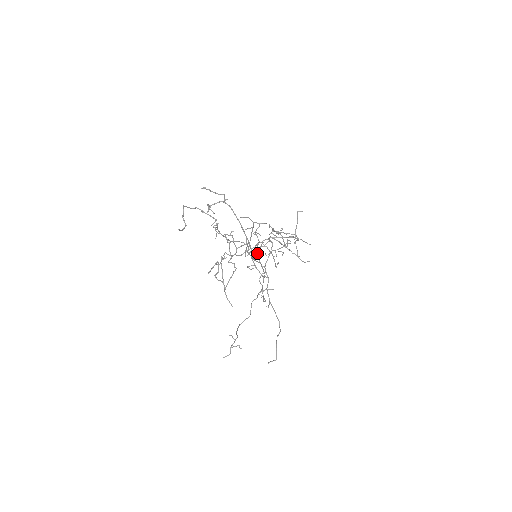
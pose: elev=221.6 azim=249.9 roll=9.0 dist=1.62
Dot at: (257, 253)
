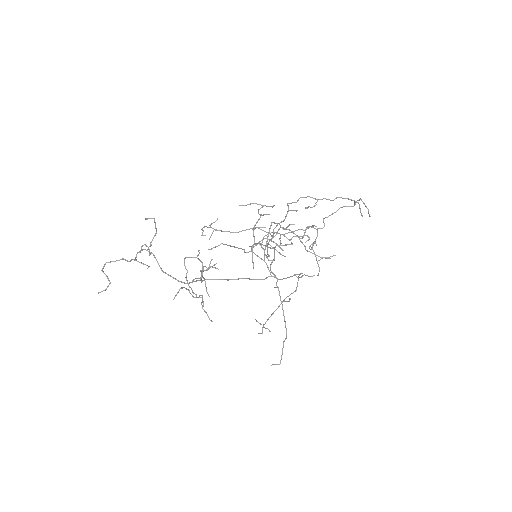
Dot at: occluded
